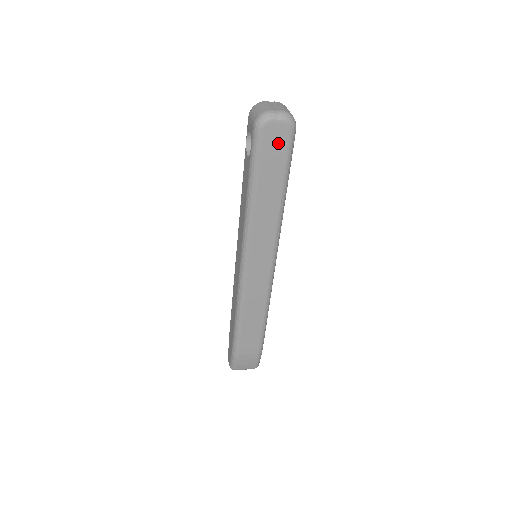
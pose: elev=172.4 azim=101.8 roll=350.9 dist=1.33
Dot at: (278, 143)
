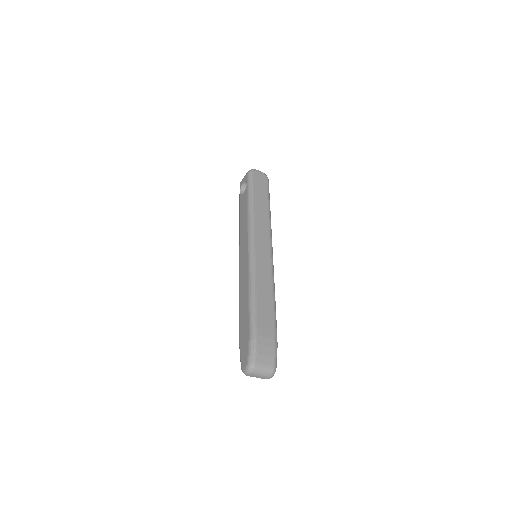
Dot at: (262, 181)
